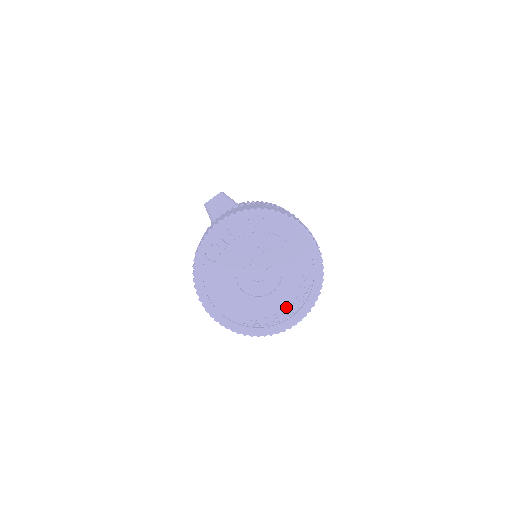
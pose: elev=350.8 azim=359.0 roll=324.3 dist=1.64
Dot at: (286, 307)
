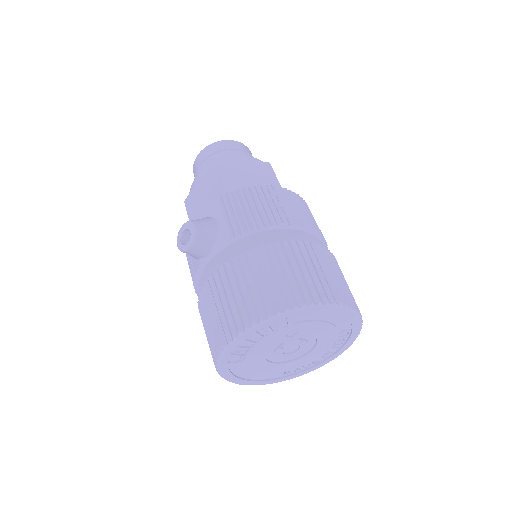
Dot at: (325, 353)
